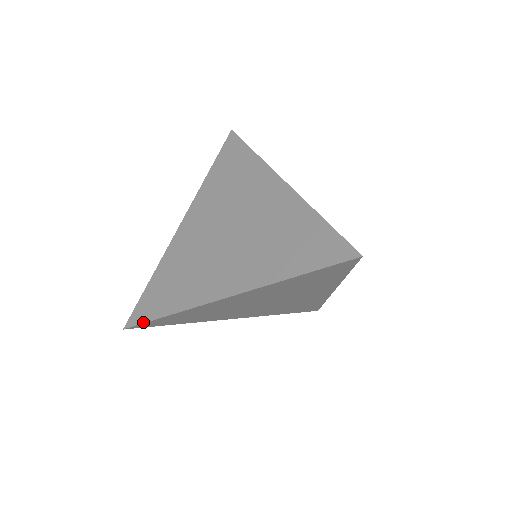
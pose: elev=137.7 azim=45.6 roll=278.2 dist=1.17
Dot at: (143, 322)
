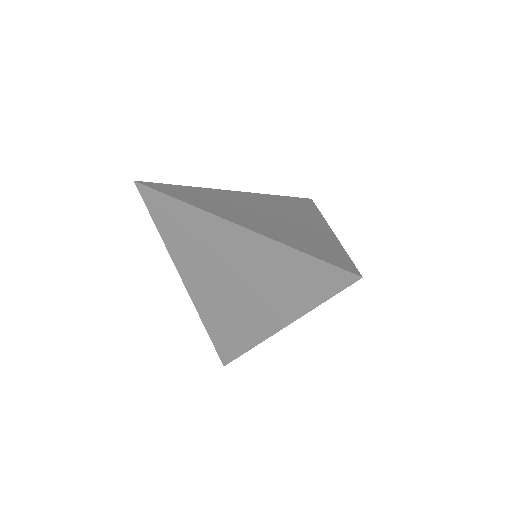
Dot at: (155, 189)
